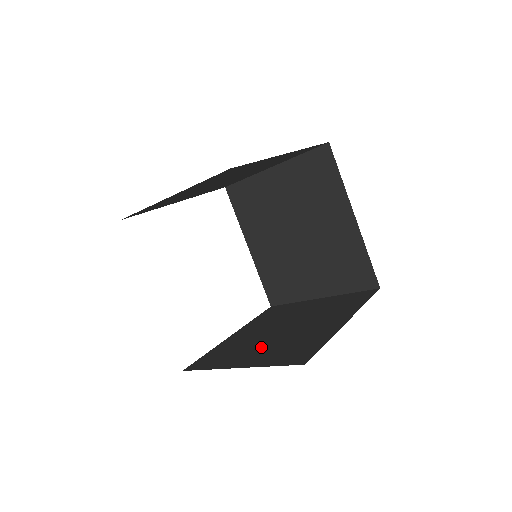
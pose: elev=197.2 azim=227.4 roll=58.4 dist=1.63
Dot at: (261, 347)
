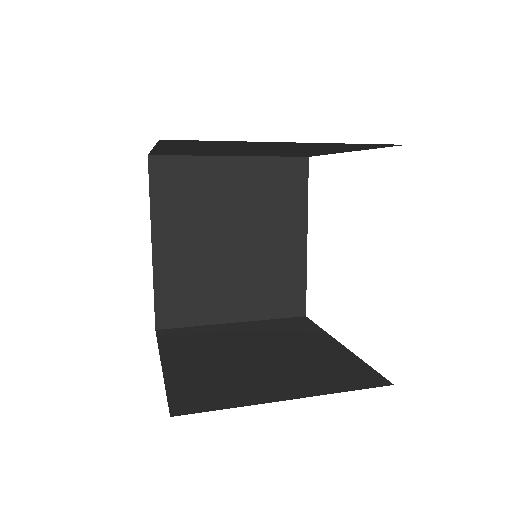
Dot at: (234, 284)
